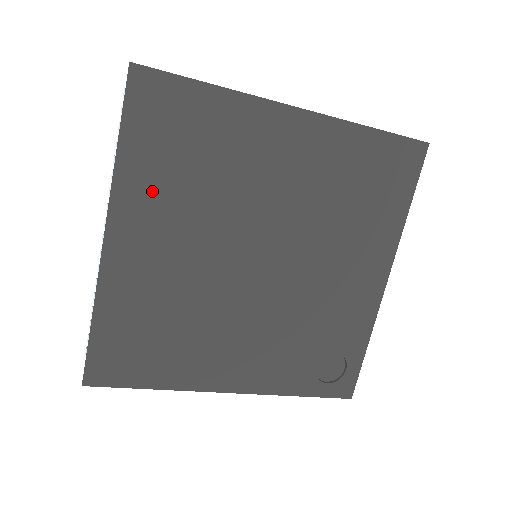
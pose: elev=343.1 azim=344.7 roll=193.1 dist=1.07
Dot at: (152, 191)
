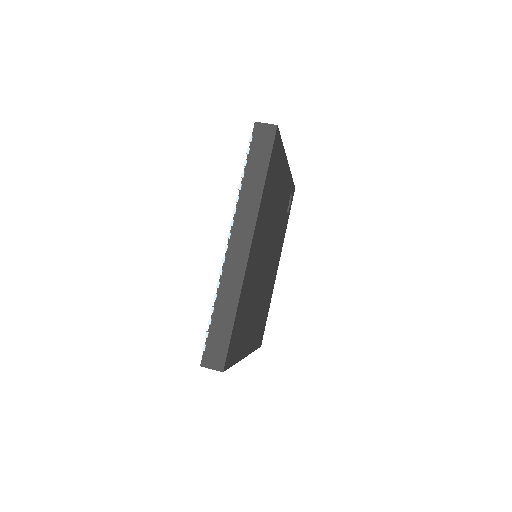
Dot at: (245, 336)
